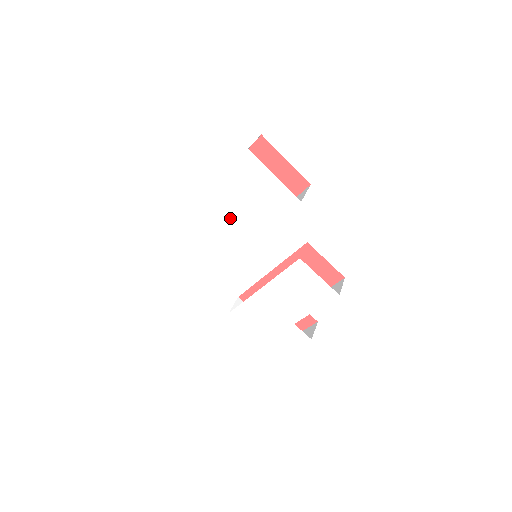
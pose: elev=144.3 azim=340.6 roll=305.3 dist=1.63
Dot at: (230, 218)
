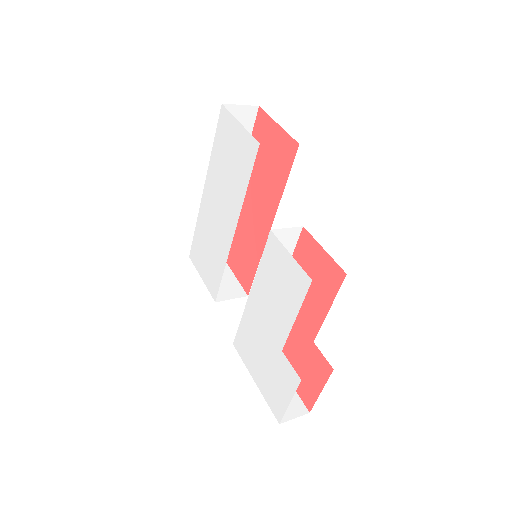
Dot at: (221, 198)
